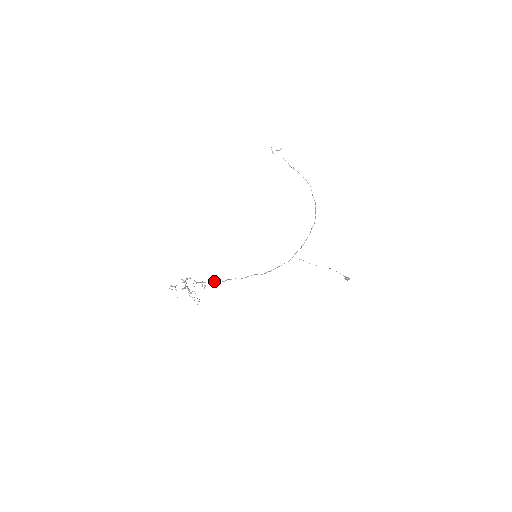
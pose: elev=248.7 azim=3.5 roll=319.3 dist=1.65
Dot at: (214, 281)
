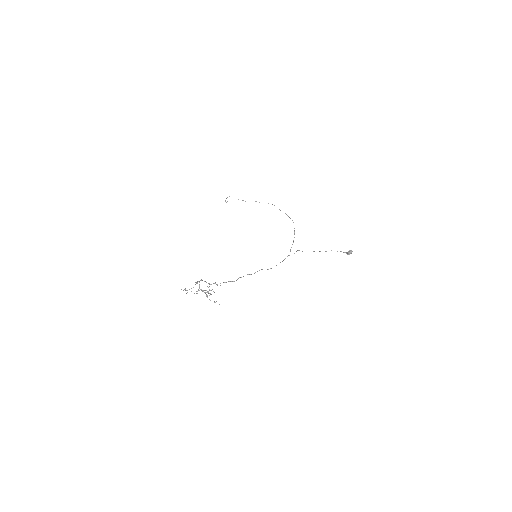
Dot at: (226, 282)
